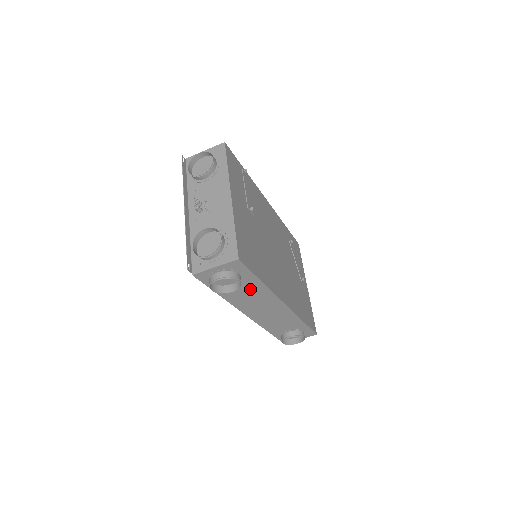
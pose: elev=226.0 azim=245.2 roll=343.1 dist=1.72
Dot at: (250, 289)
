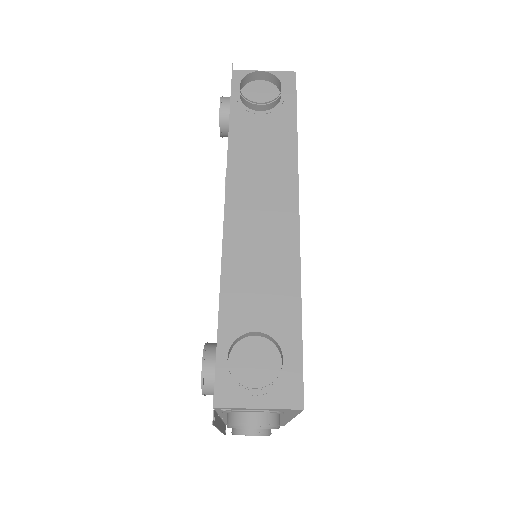
Dot at: (273, 137)
